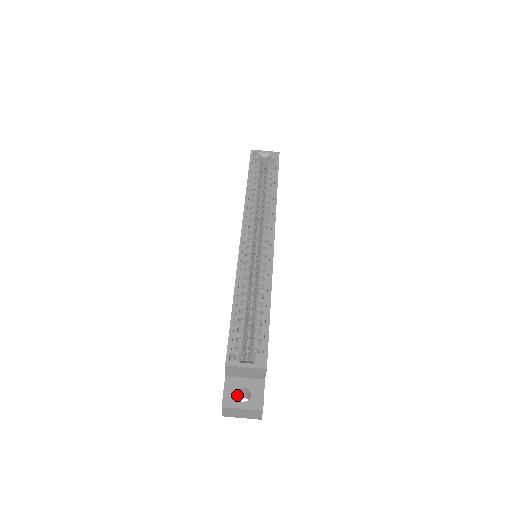
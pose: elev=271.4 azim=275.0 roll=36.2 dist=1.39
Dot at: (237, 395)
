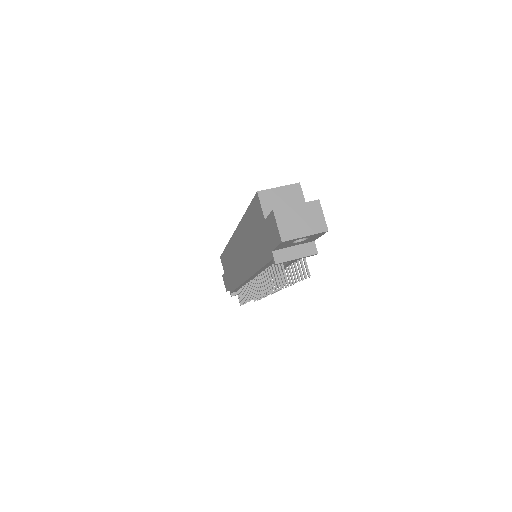
Dot at: occluded
